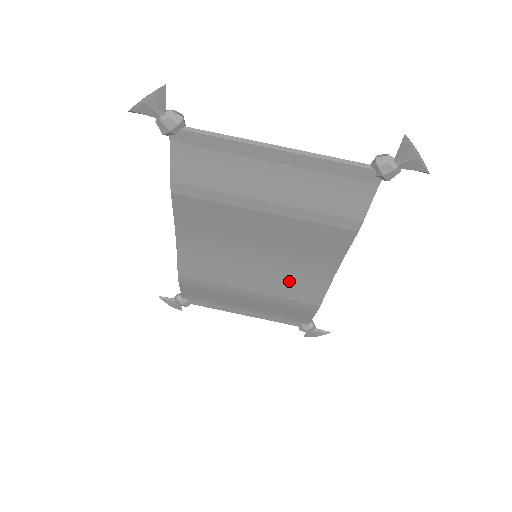
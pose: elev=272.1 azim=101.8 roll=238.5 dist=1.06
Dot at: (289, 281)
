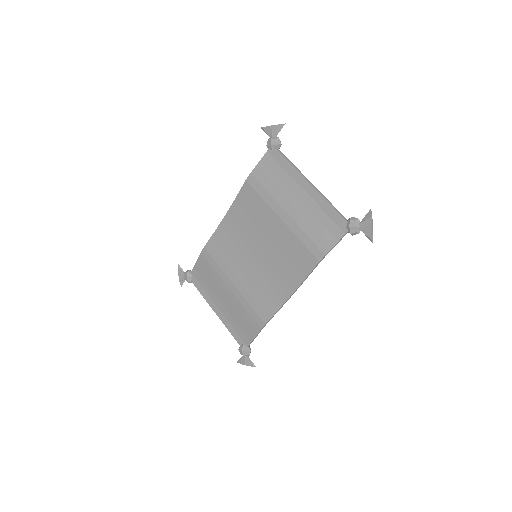
Dot at: (261, 288)
